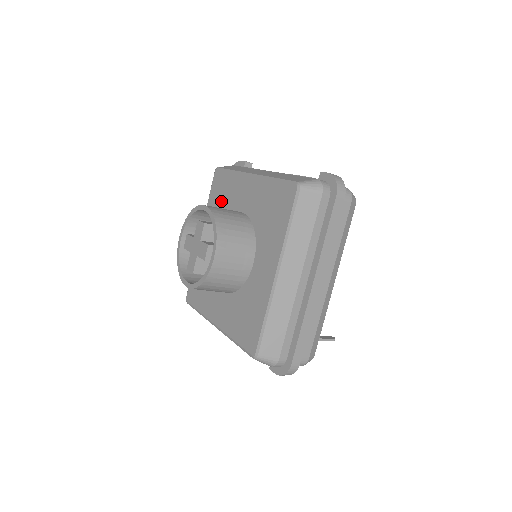
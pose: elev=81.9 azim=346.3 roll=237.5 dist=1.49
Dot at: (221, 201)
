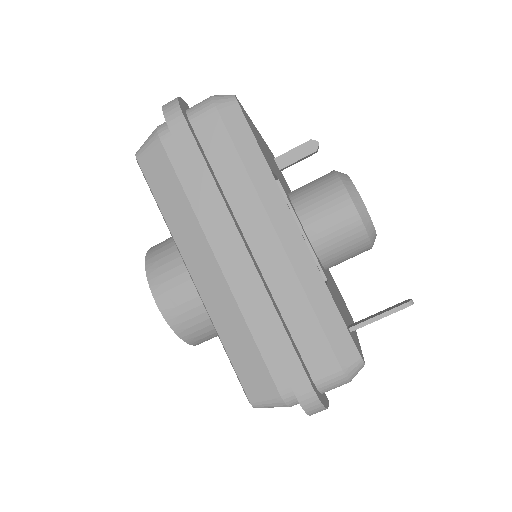
Dot at: occluded
